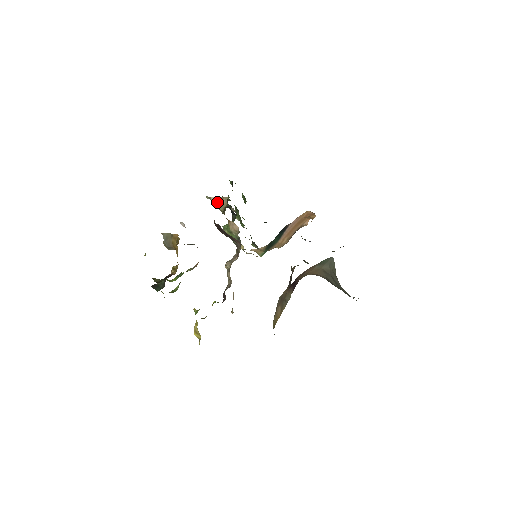
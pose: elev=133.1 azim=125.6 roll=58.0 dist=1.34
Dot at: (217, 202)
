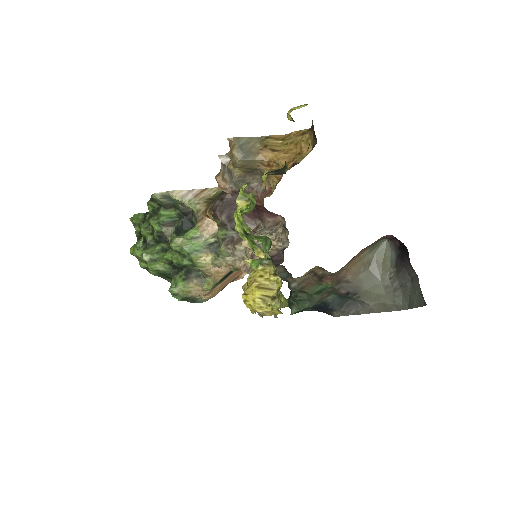
Dot at: (188, 195)
